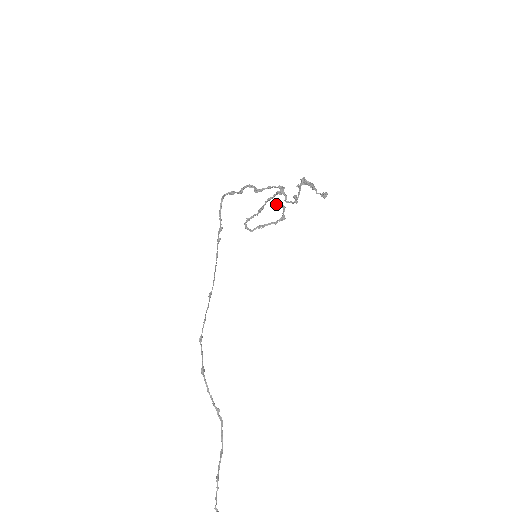
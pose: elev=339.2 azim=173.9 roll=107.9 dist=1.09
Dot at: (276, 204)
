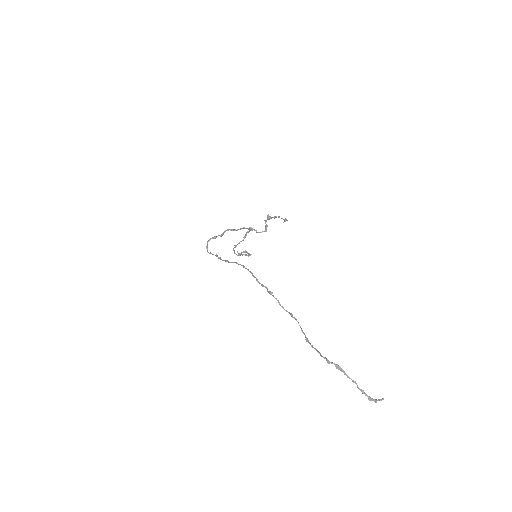
Dot at: (238, 253)
